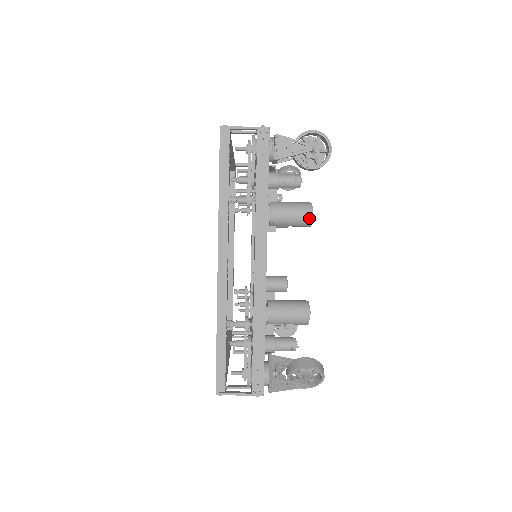
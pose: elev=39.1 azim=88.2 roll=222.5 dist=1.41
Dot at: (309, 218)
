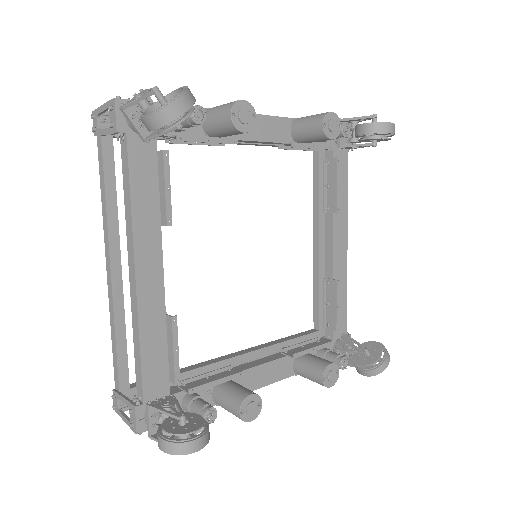
Dot at: (252, 418)
